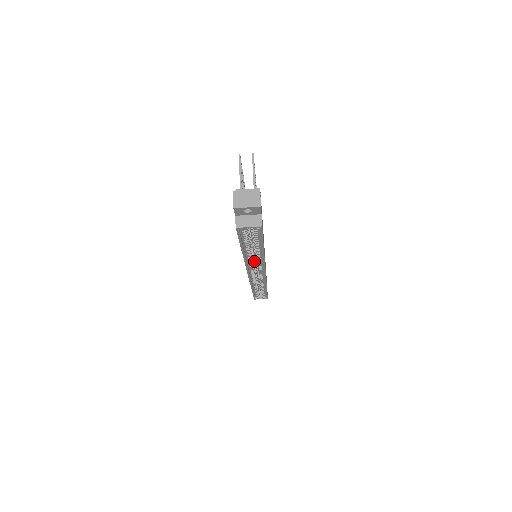
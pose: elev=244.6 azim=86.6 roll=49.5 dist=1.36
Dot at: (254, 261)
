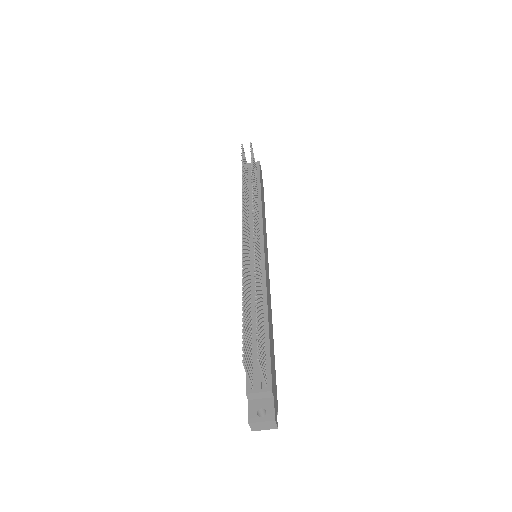
Dot at: occluded
